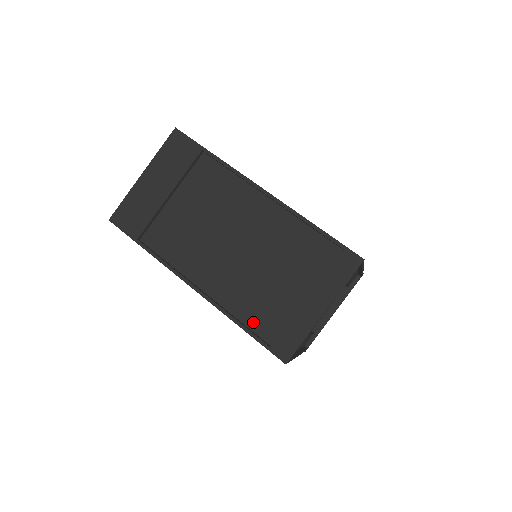
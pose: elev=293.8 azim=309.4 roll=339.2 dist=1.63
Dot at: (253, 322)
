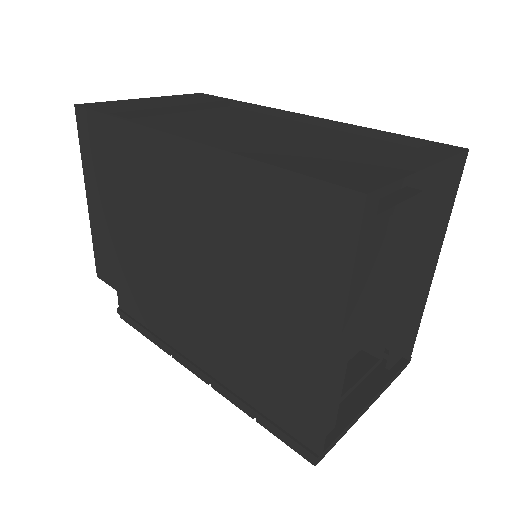
Dot at: occluded
